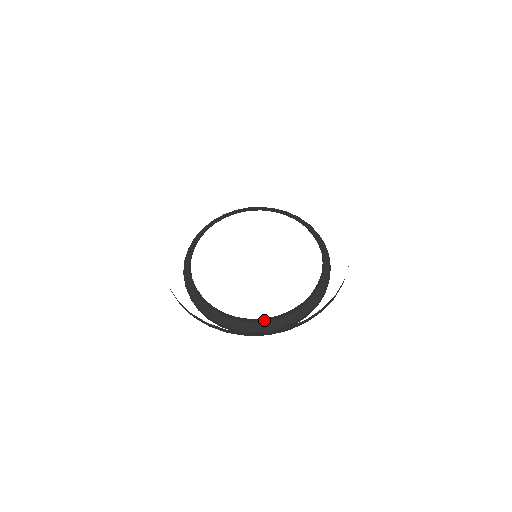
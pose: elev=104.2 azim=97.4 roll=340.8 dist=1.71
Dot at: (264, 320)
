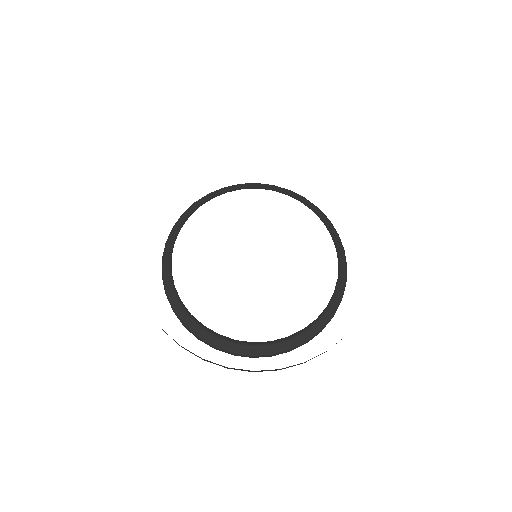
Dot at: (252, 343)
